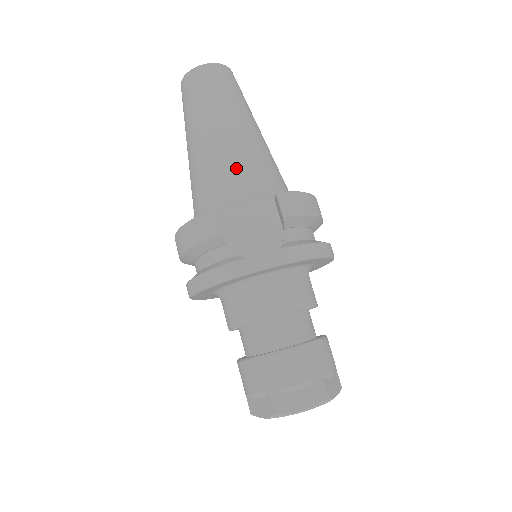
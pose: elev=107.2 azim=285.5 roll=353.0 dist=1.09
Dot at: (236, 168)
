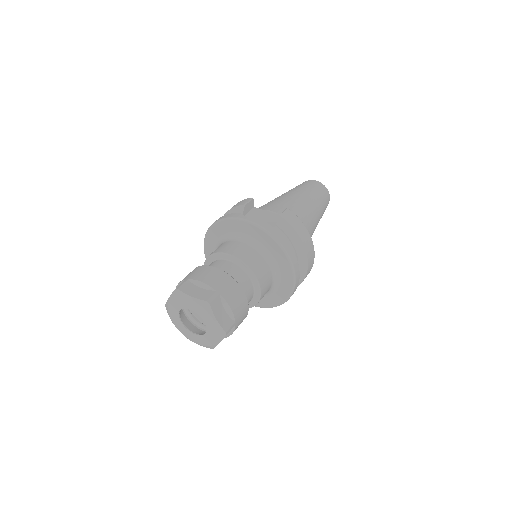
Dot at: (283, 203)
